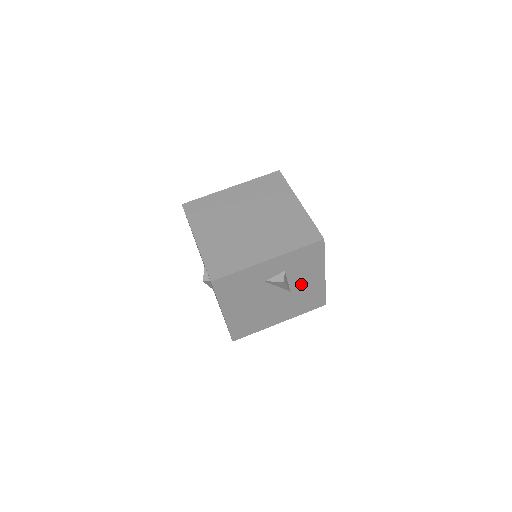
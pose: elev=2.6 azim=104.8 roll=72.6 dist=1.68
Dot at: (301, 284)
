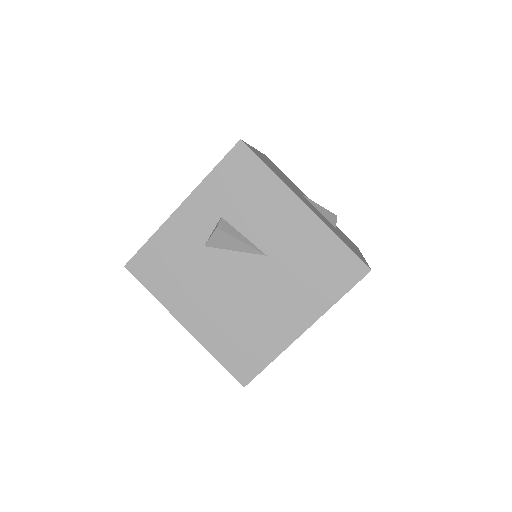
Dot at: (275, 236)
